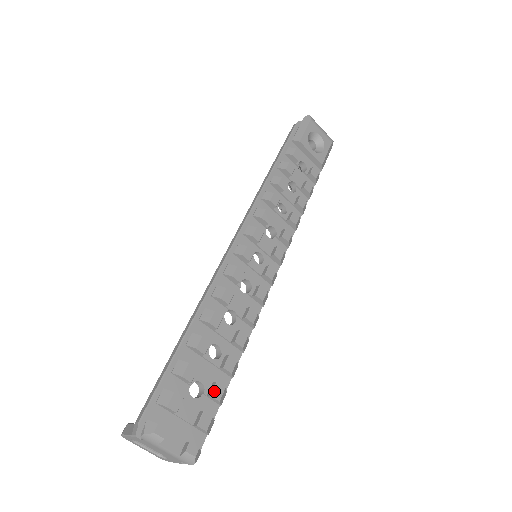
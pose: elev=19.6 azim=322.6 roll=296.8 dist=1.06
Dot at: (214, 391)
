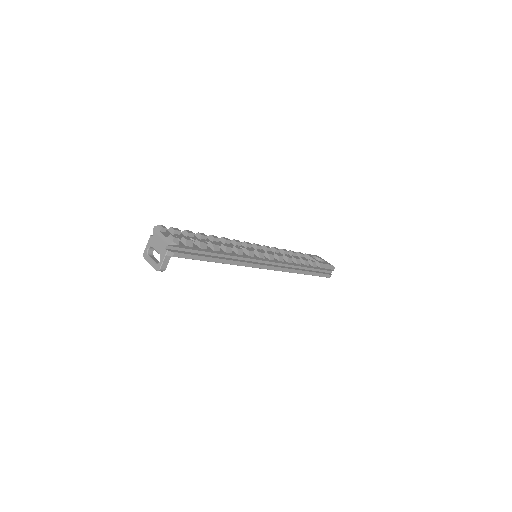
Dot at: (199, 240)
